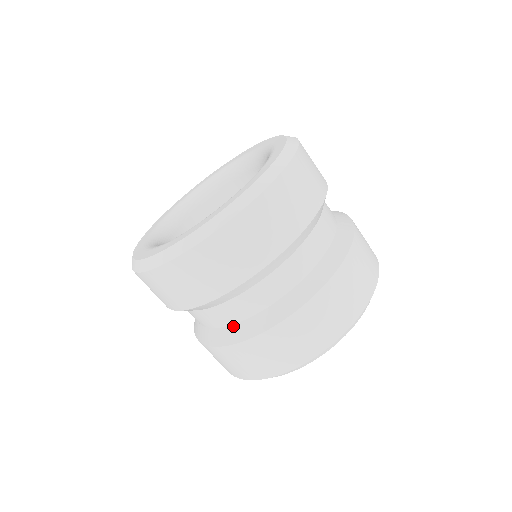
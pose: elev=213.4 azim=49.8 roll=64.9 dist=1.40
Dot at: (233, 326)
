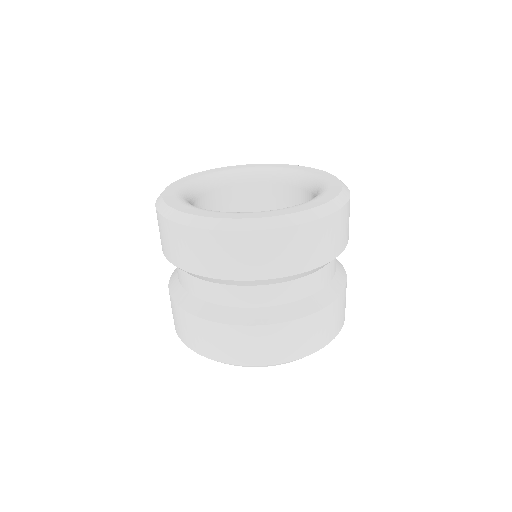
Dot at: (249, 309)
